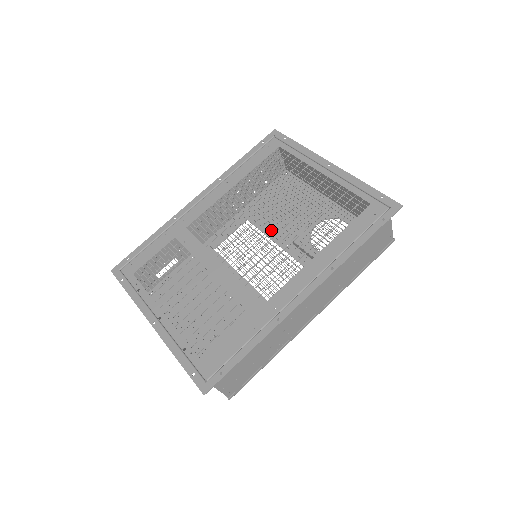
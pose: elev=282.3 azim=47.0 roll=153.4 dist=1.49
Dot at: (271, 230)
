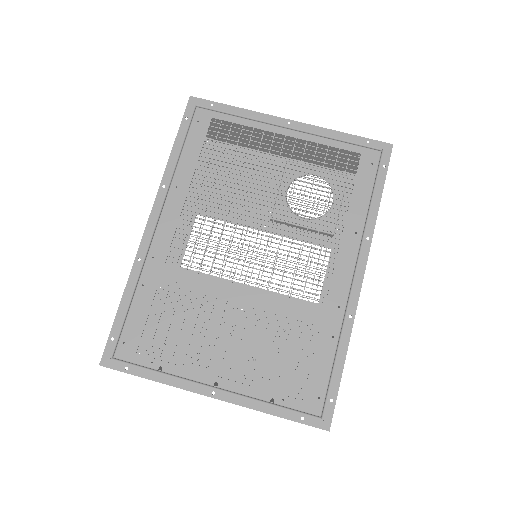
Dot at: (235, 216)
